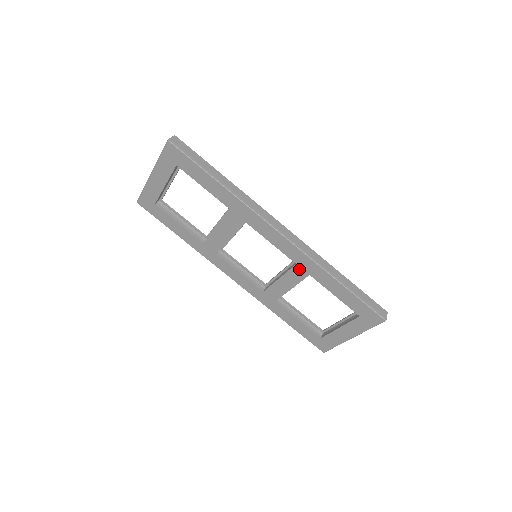
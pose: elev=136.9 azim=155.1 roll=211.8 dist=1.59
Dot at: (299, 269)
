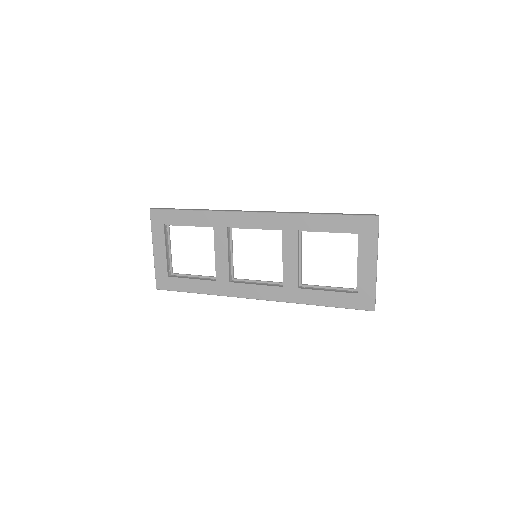
Dot at: (287, 233)
